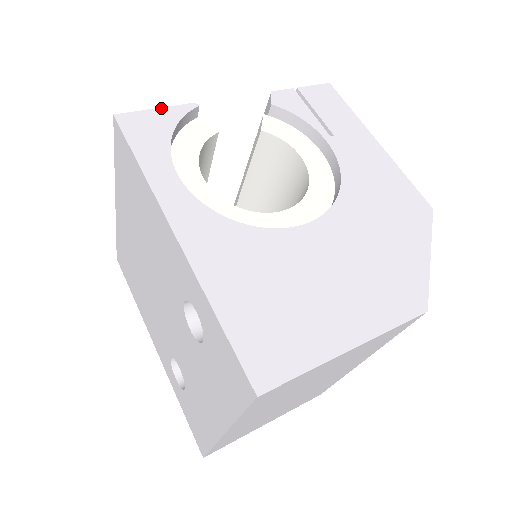
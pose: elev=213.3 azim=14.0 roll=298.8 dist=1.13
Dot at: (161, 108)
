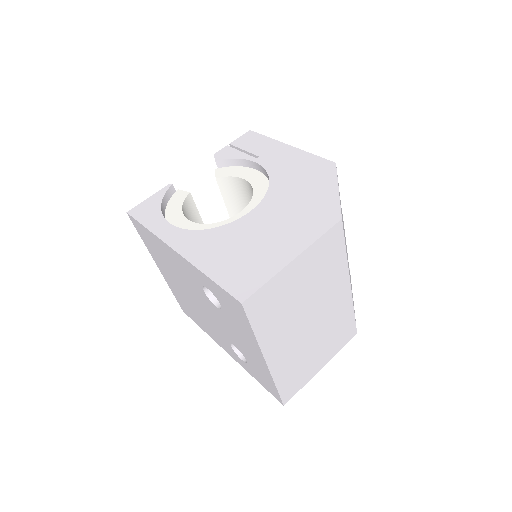
Dot at: (151, 196)
